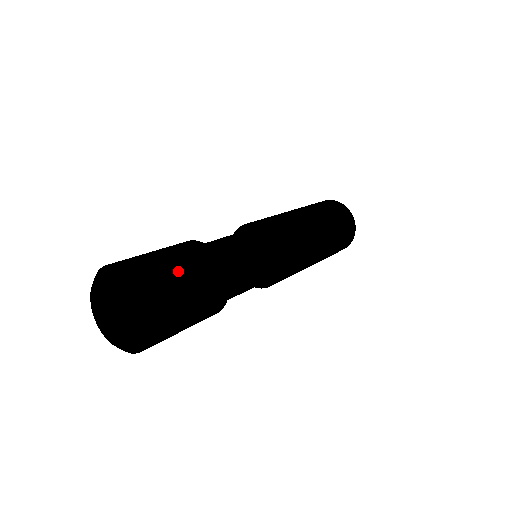
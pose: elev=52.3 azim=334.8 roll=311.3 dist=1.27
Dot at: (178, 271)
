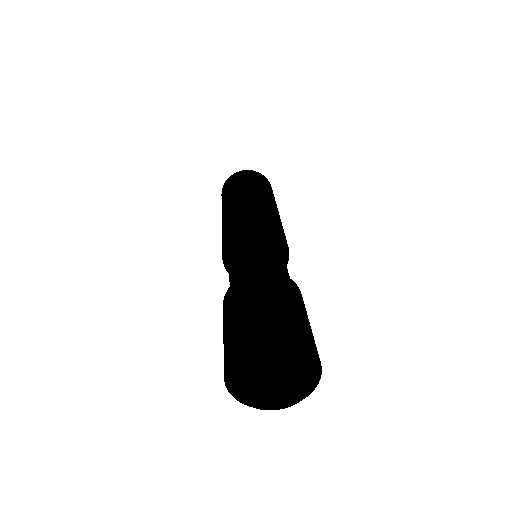
Dot at: occluded
